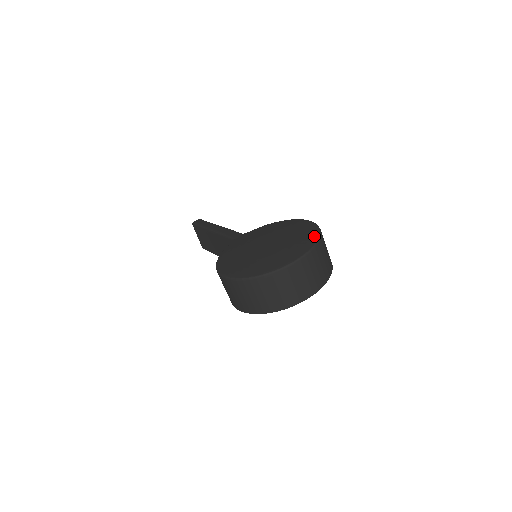
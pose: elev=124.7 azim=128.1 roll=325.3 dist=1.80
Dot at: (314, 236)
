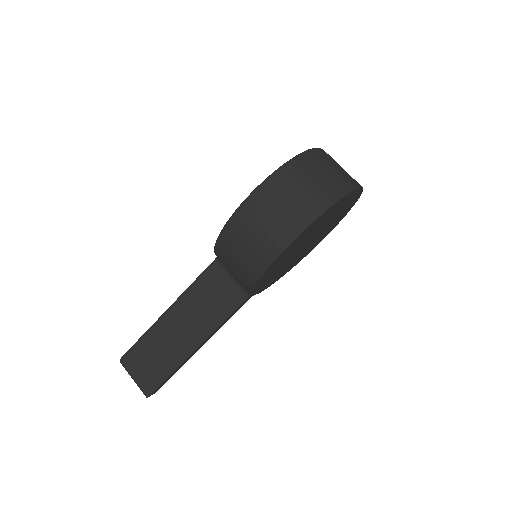
Dot at: occluded
